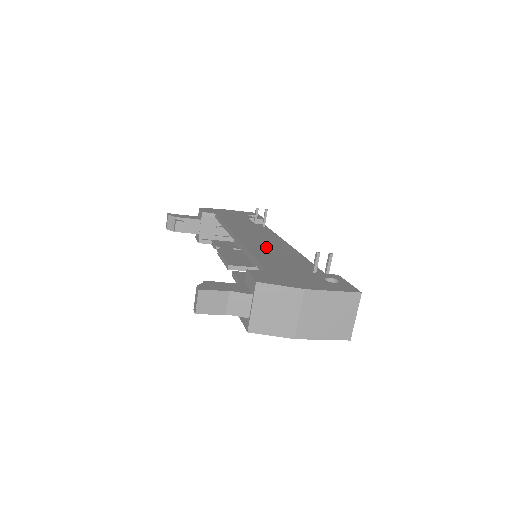
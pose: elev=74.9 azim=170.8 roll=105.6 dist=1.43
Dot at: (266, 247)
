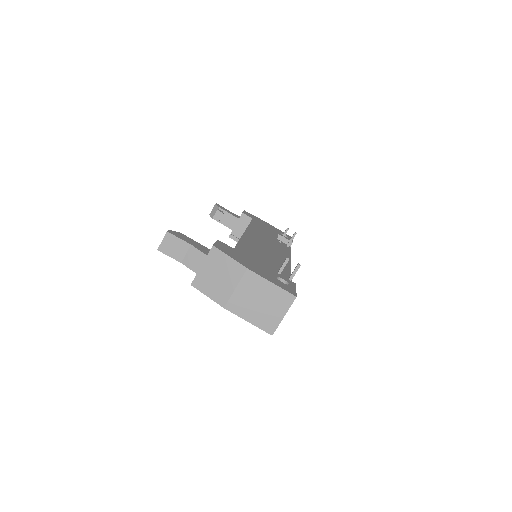
Dot at: (260, 246)
